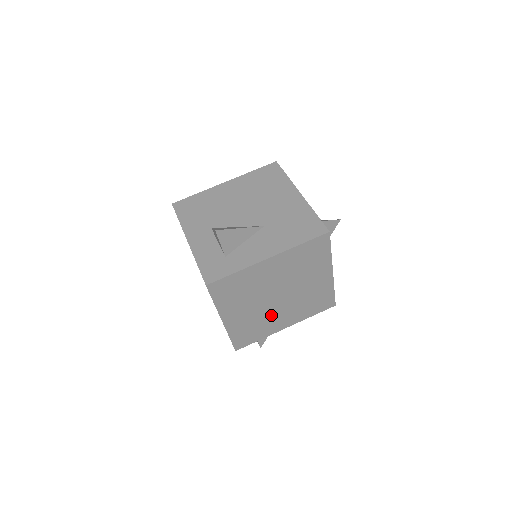
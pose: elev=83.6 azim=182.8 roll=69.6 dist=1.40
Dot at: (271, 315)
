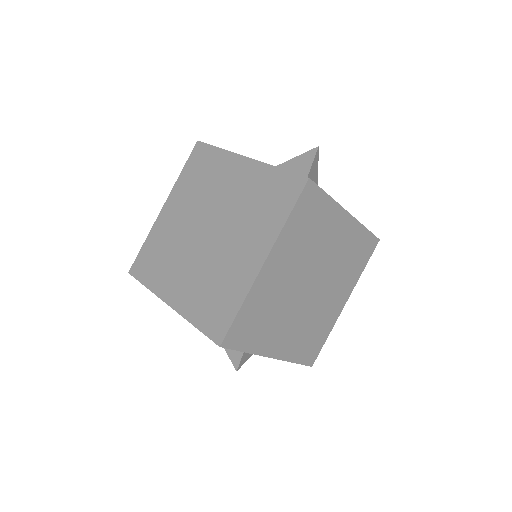
Dot at: (285, 313)
